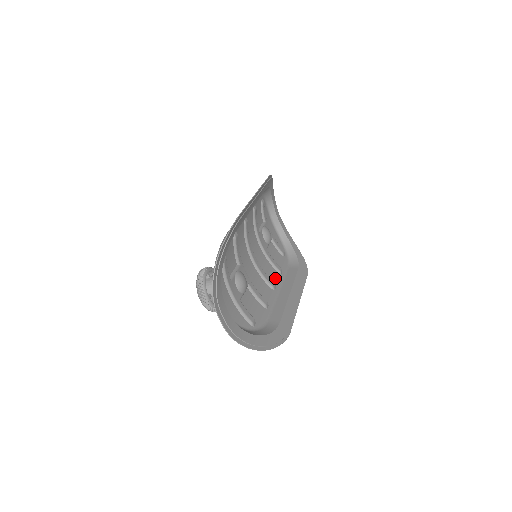
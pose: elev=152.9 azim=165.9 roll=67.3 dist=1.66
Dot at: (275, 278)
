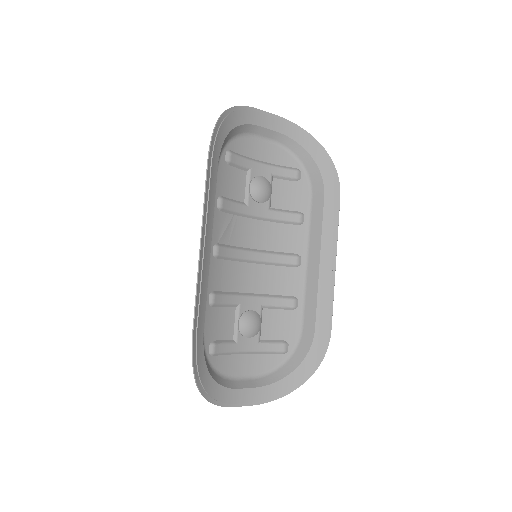
Dot at: (296, 241)
